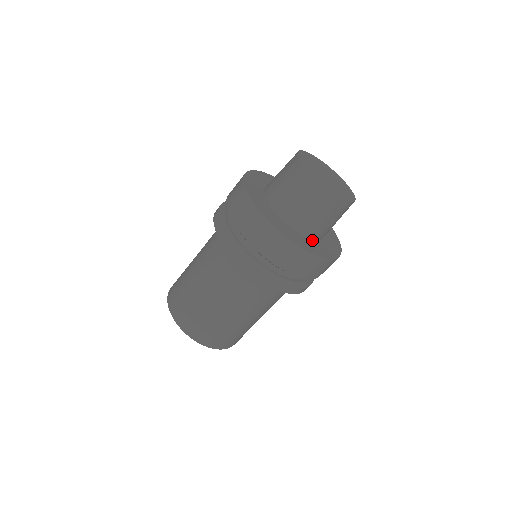
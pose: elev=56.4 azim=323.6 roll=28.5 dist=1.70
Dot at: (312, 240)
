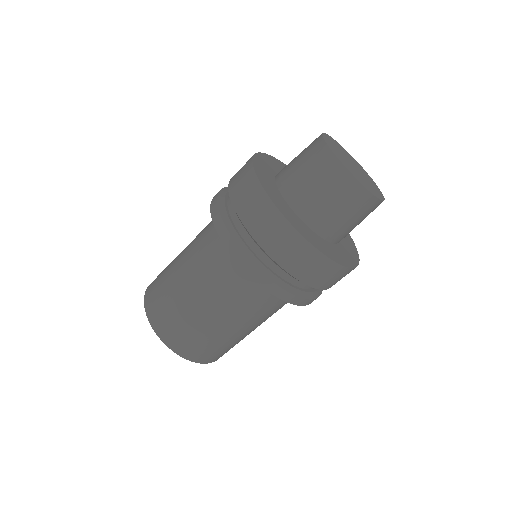
Dot at: (295, 214)
